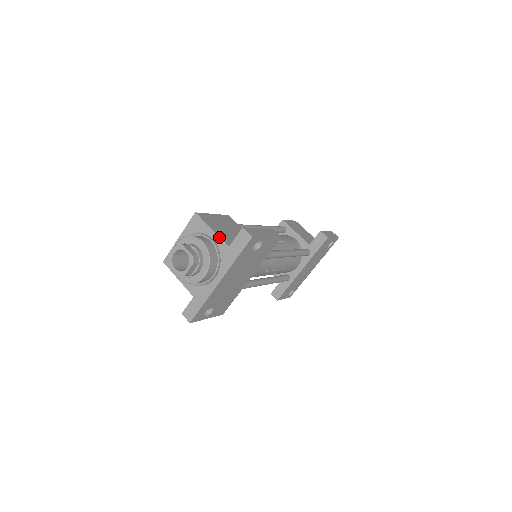
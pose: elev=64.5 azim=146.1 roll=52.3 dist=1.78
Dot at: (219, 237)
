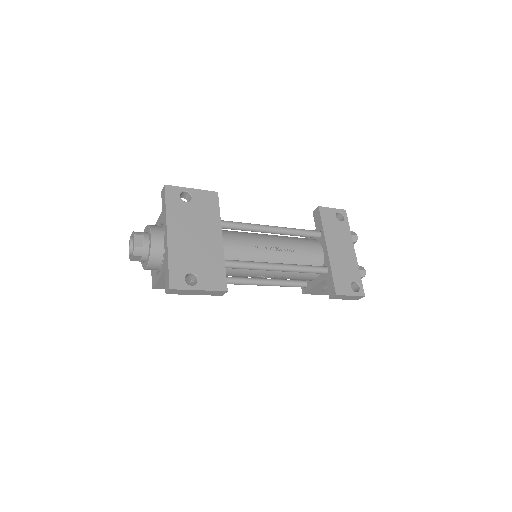
Dot at: (158, 218)
